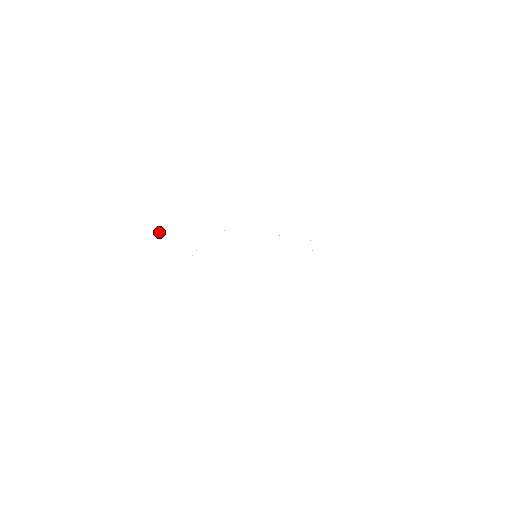
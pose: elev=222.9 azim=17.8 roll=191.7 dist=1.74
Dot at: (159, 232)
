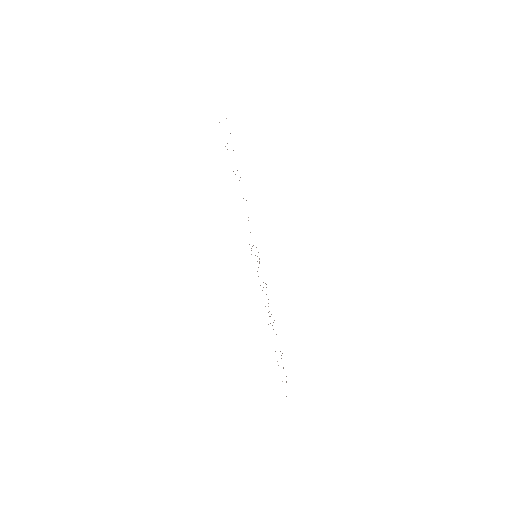
Dot at: occluded
